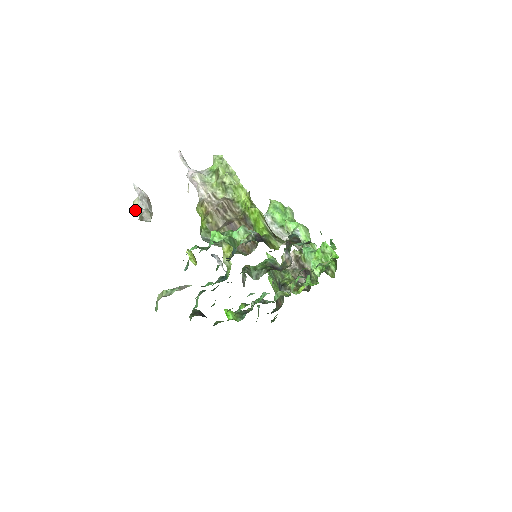
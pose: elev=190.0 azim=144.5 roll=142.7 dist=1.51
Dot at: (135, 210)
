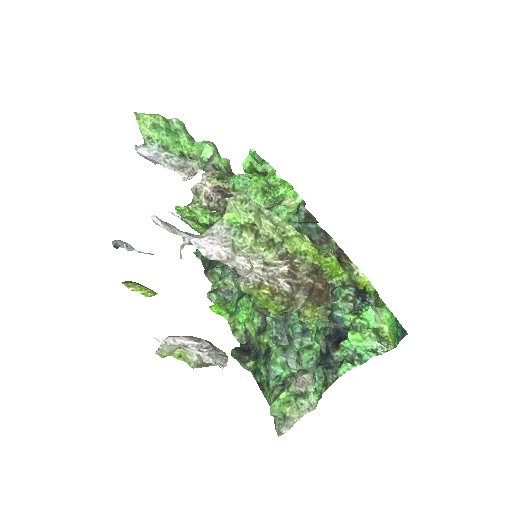
Dot at: (164, 357)
